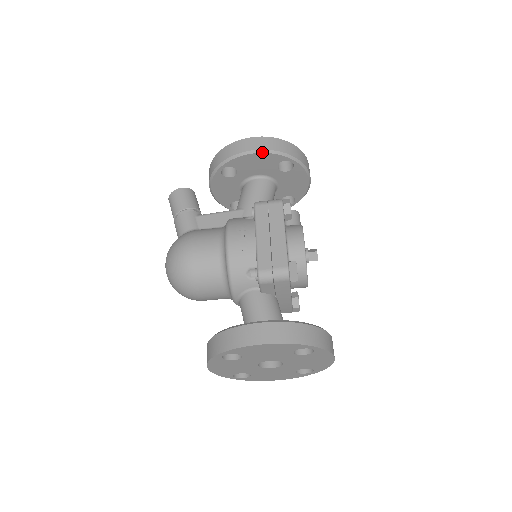
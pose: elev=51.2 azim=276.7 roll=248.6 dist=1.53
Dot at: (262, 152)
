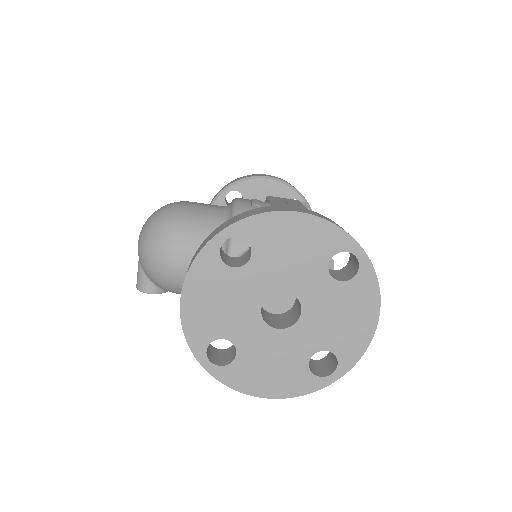
Dot at: (276, 180)
